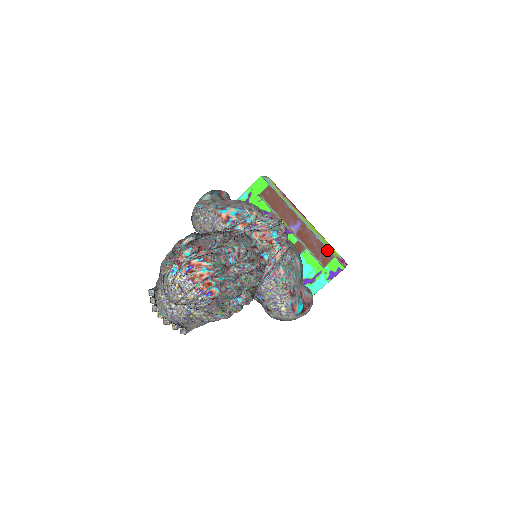
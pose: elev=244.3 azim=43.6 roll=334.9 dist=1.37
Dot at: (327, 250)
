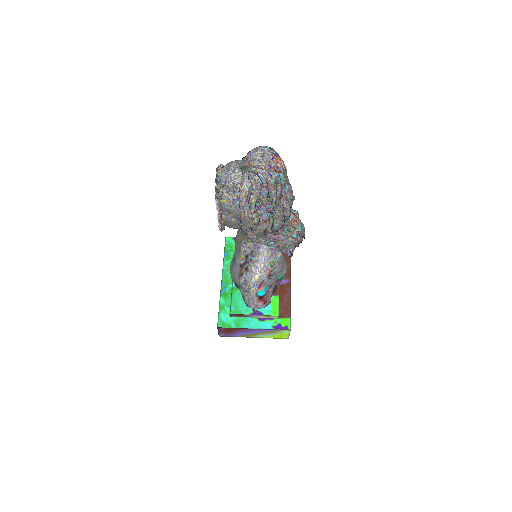
Dot at: (290, 310)
